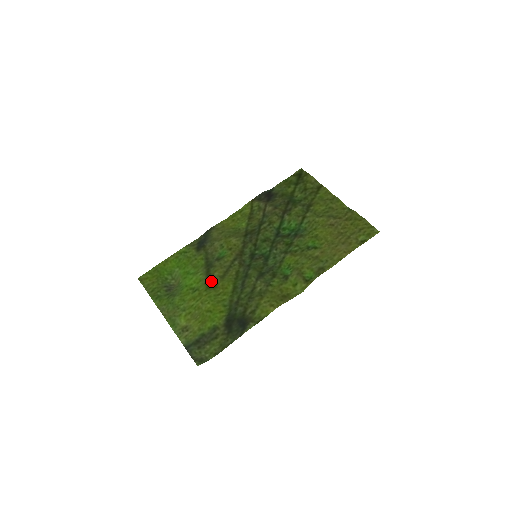
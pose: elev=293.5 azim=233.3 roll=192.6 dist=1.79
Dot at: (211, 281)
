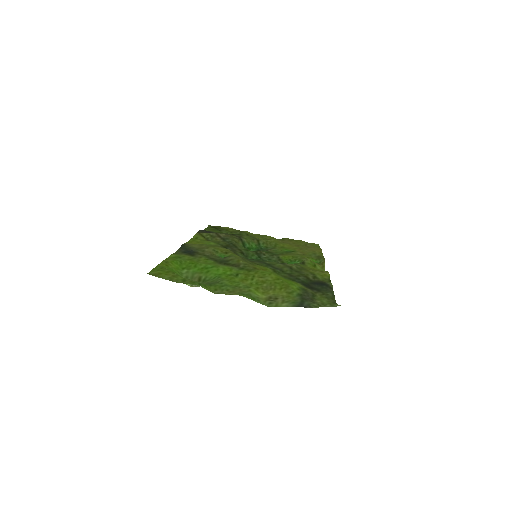
Dot at: (245, 266)
